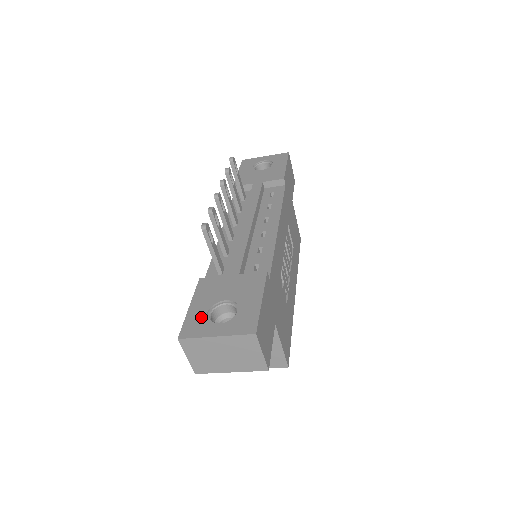
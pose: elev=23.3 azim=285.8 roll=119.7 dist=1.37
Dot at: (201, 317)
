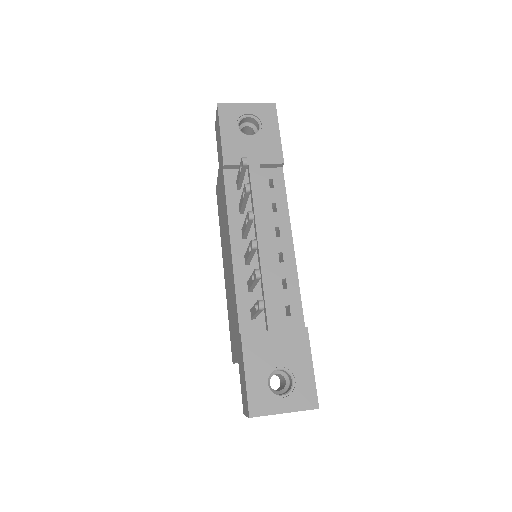
Dot at: (263, 390)
